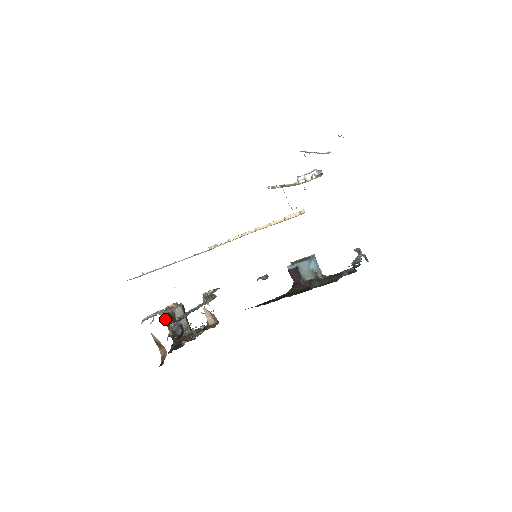
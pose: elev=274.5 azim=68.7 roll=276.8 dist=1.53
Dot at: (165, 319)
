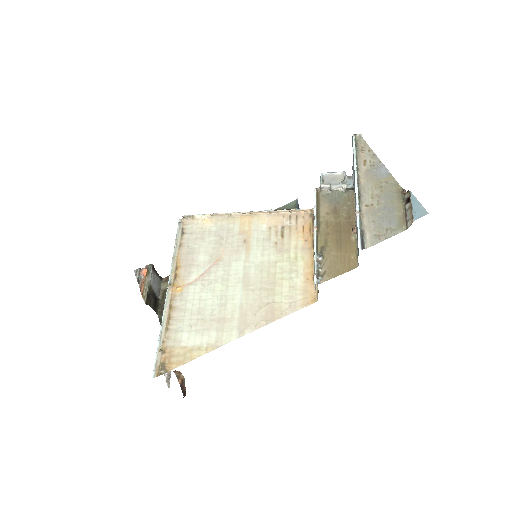
Dot at: (147, 303)
